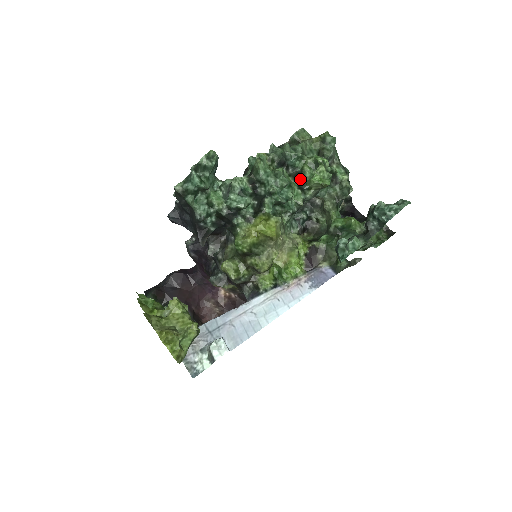
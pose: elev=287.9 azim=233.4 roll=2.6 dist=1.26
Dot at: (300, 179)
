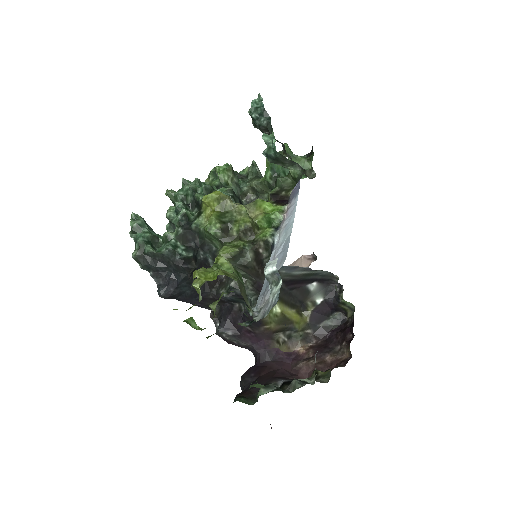
Dot at: occluded
